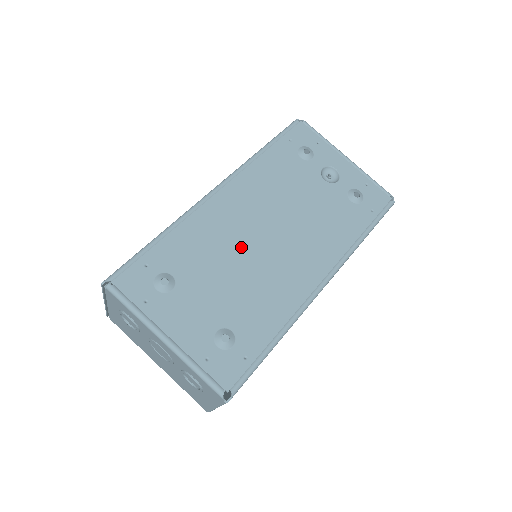
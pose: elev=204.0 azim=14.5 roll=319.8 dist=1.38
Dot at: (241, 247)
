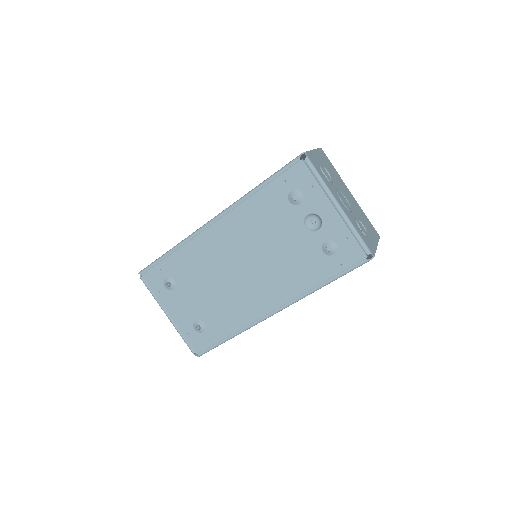
Dot at: (220, 272)
